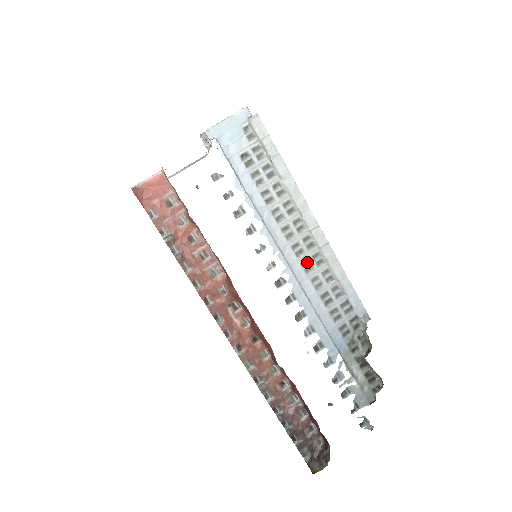
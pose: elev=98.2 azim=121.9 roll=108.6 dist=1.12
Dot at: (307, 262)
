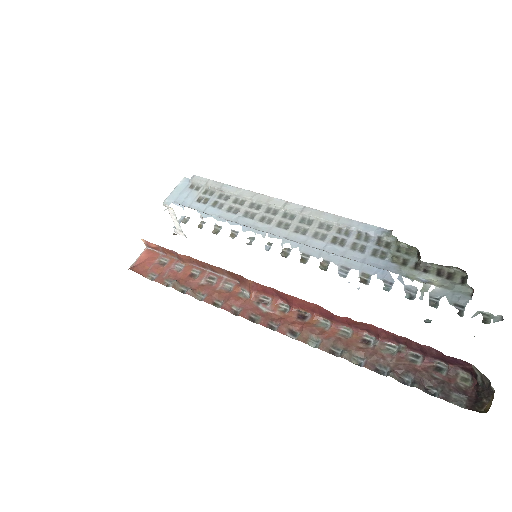
Dot at: (298, 229)
